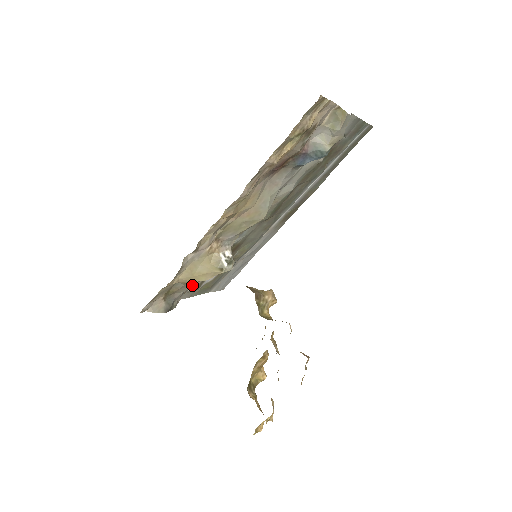
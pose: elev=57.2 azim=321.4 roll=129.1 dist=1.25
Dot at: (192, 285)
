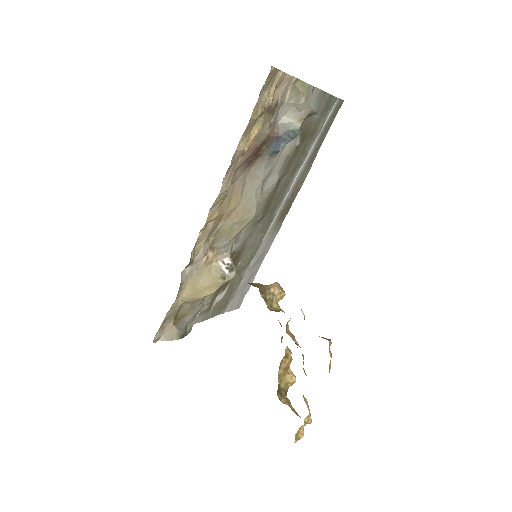
Dot at: (201, 305)
